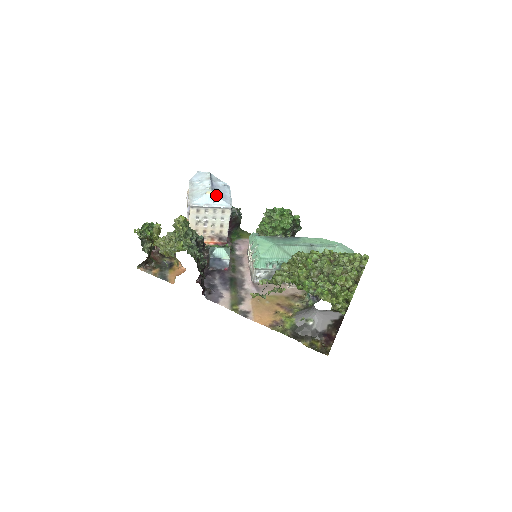
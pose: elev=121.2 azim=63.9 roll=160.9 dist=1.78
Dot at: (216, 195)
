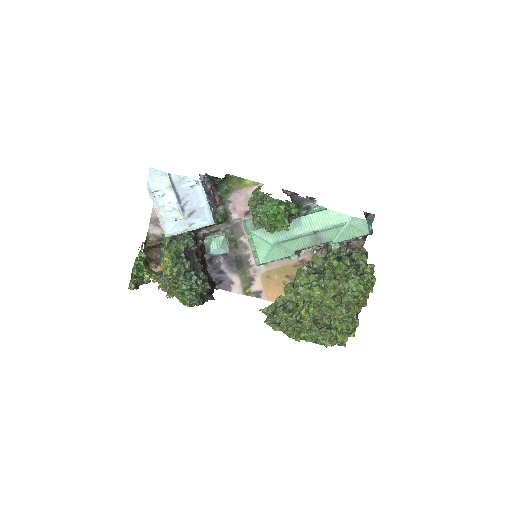
Dot at: (190, 217)
